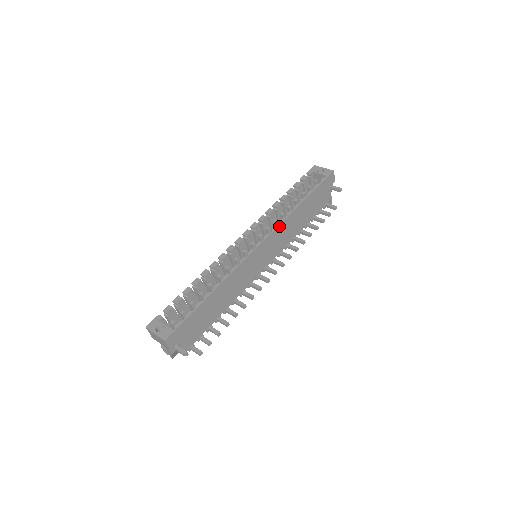
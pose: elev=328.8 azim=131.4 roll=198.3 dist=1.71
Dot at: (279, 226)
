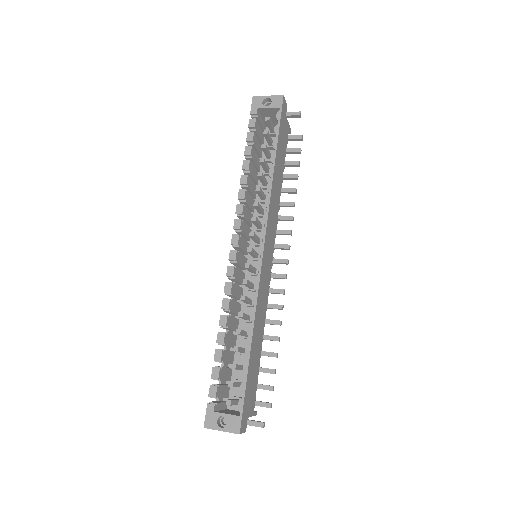
Dot at: (268, 211)
